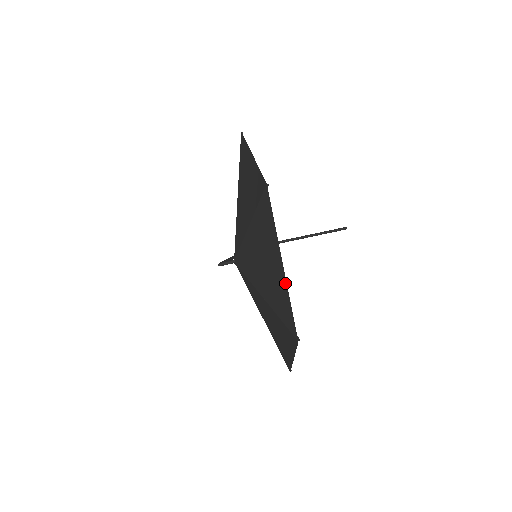
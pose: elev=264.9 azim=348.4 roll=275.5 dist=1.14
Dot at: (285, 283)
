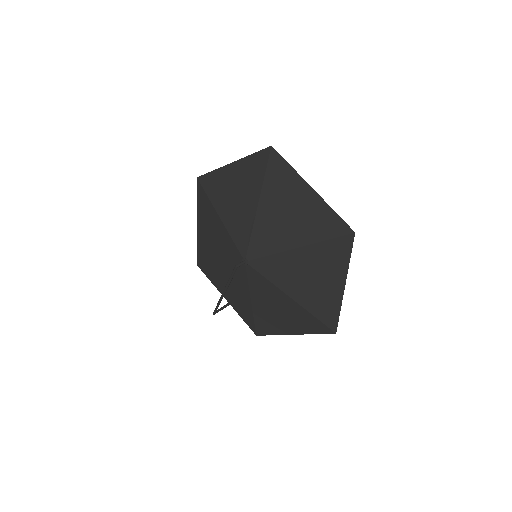
Dot at: (321, 200)
